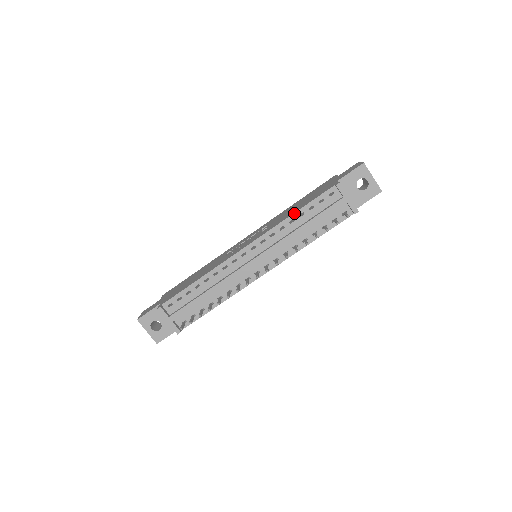
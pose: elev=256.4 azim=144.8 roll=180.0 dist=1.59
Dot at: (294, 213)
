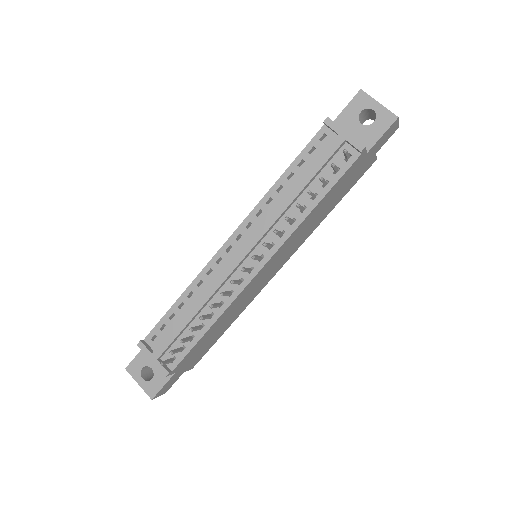
Dot at: (280, 177)
